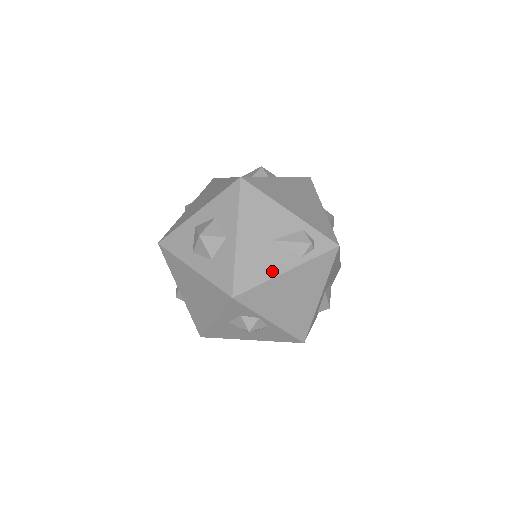
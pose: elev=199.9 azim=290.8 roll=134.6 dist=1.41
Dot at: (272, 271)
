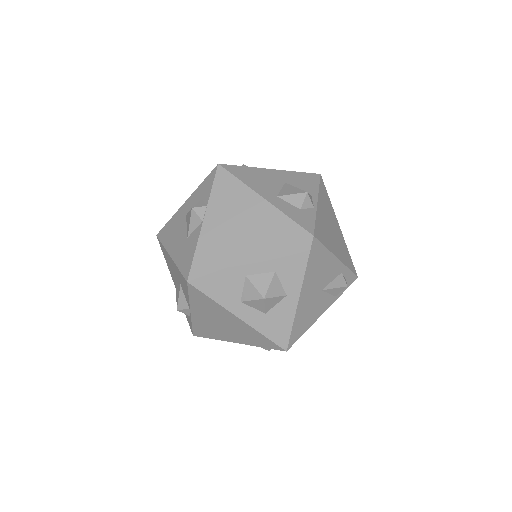
Dot at: (315, 317)
